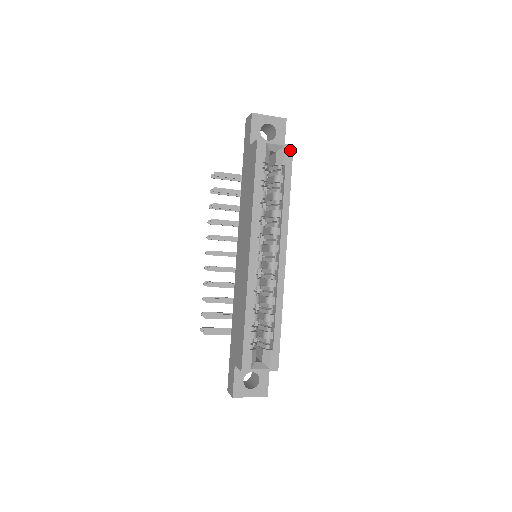
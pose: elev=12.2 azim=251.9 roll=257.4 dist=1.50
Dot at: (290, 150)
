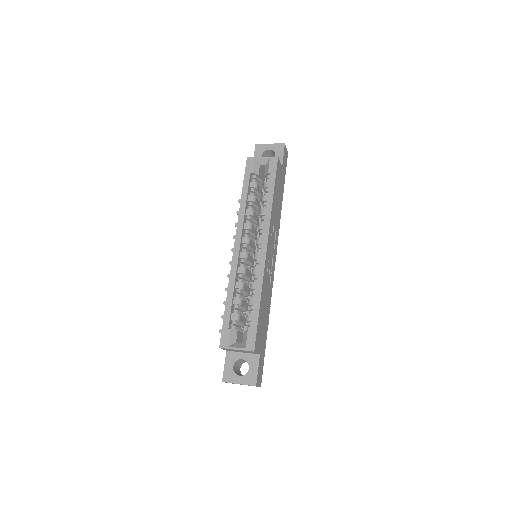
Dot at: (275, 161)
